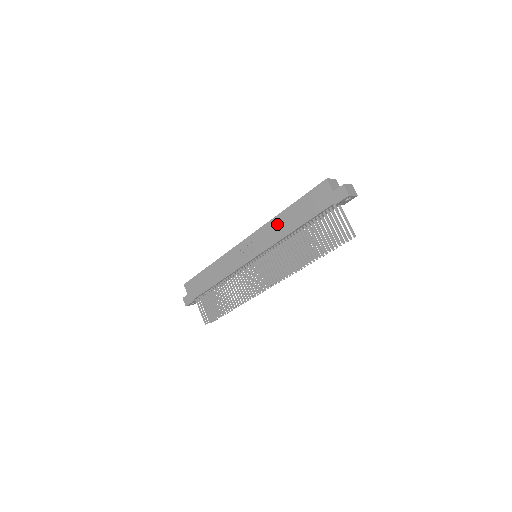
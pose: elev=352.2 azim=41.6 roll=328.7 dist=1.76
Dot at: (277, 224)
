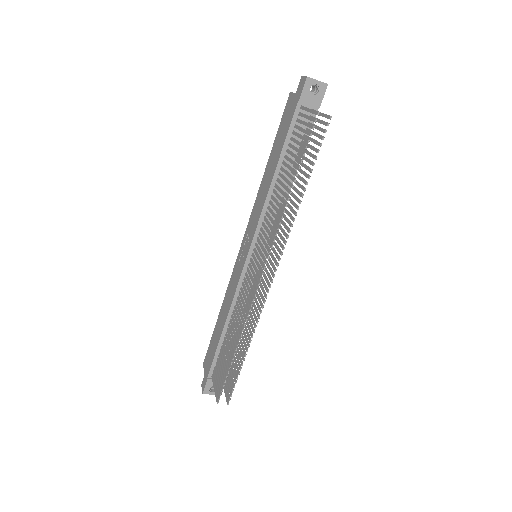
Dot at: (262, 189)
